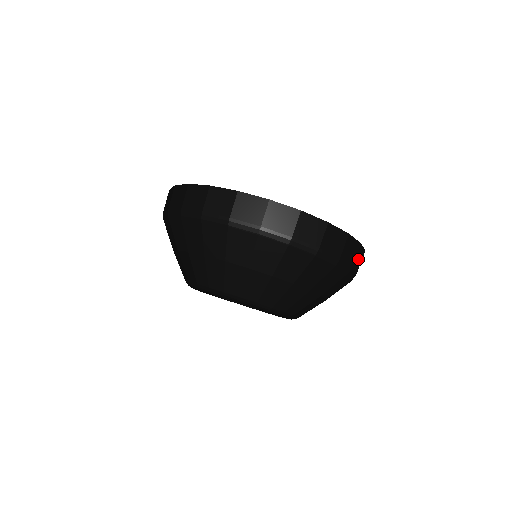
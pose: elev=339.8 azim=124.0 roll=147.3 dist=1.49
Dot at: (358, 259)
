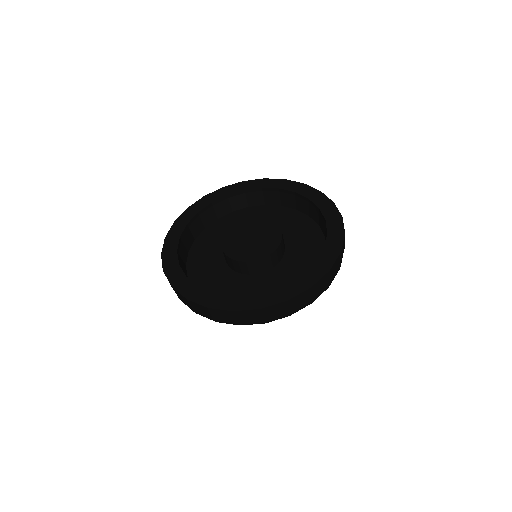
Dot at: occluded
